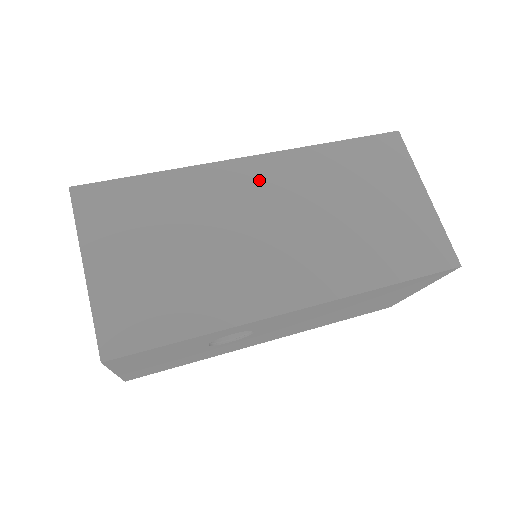
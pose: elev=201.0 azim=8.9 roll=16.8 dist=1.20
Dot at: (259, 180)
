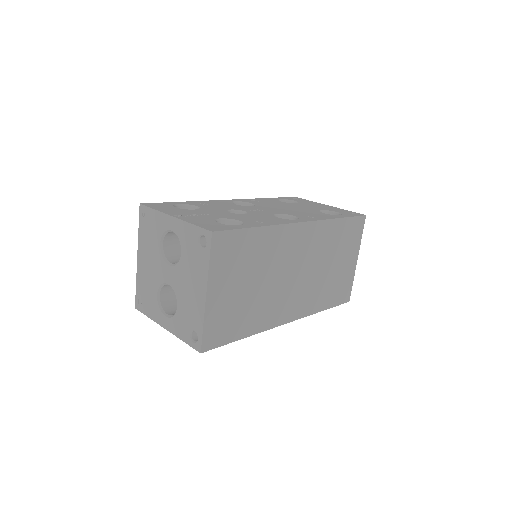
Dot at: (302, 240)
